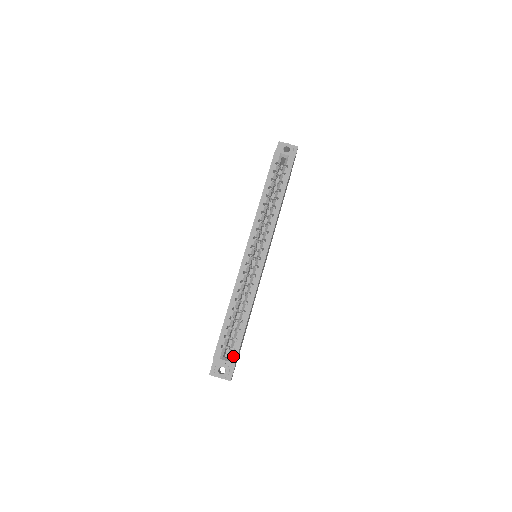
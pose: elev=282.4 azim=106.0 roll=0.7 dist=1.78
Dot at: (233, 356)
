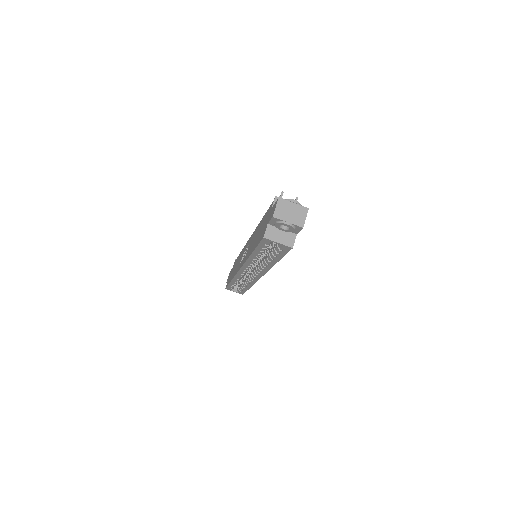
Dot at: (241, 293)
